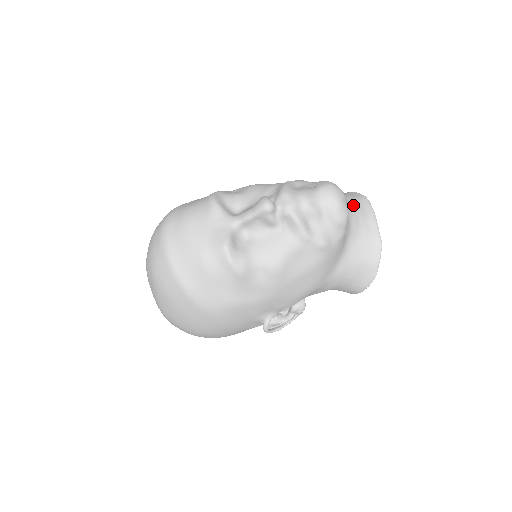
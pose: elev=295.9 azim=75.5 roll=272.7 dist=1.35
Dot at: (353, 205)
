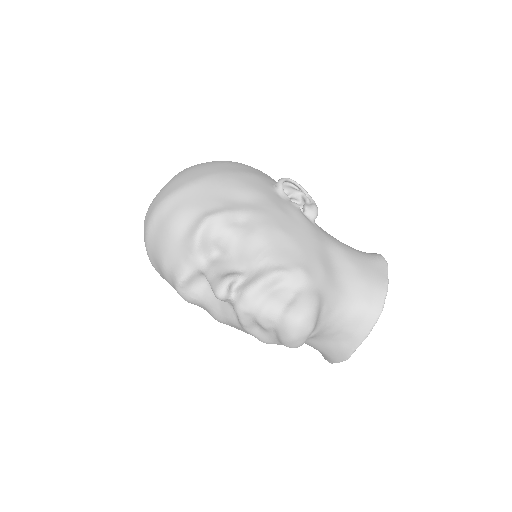
Dot at: (349, 317)
